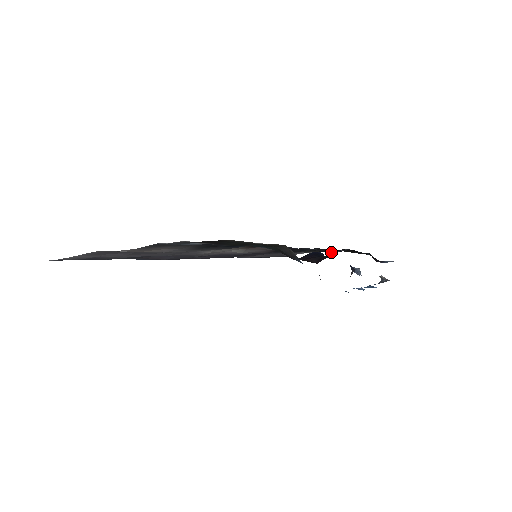
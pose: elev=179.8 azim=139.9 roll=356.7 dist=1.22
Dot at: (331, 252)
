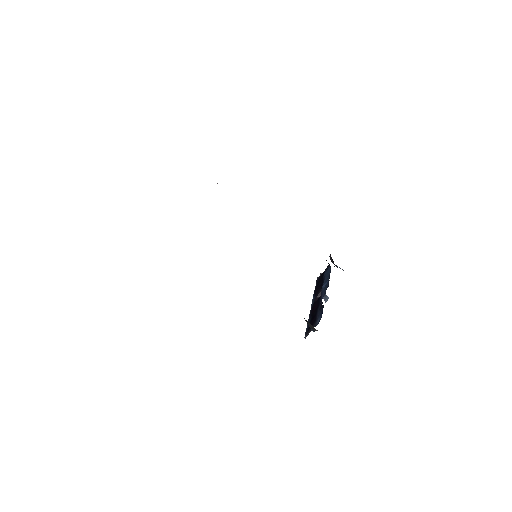
Dot at: occluded
